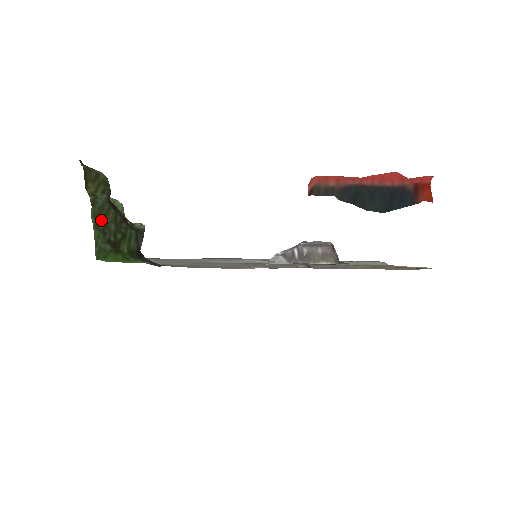
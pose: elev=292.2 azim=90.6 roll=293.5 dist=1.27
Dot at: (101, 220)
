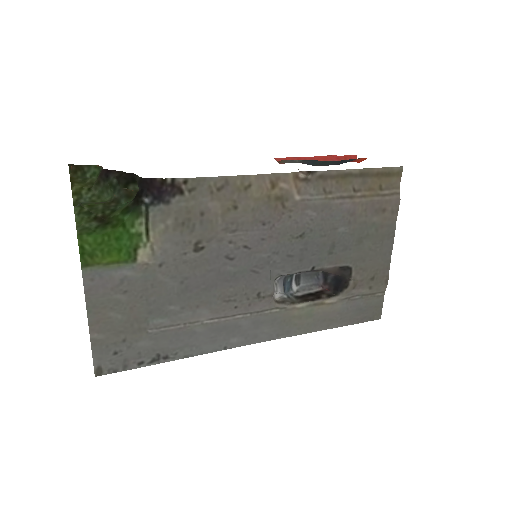
Dot at: (86, 205)
